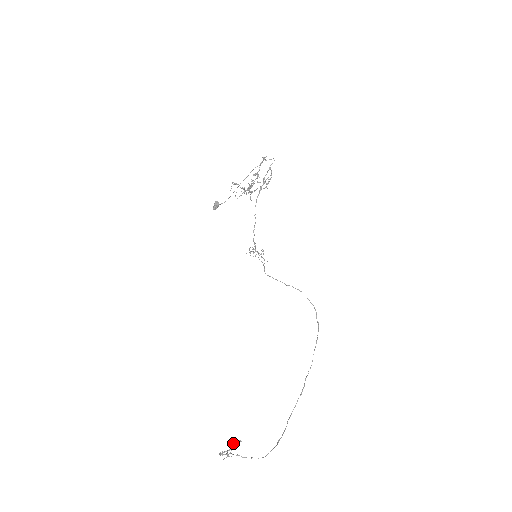
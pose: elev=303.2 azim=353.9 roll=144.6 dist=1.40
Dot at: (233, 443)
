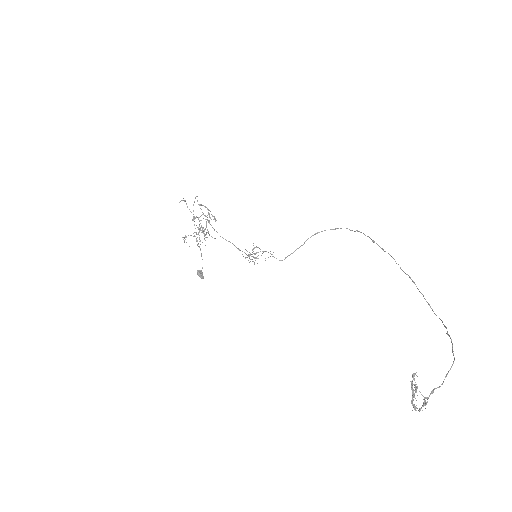
Dot at: (414, 387)
